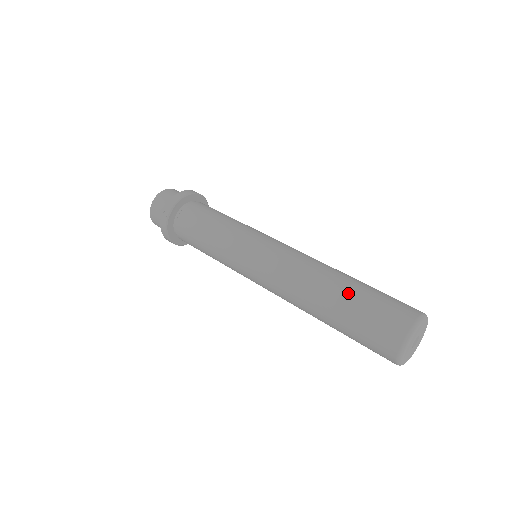
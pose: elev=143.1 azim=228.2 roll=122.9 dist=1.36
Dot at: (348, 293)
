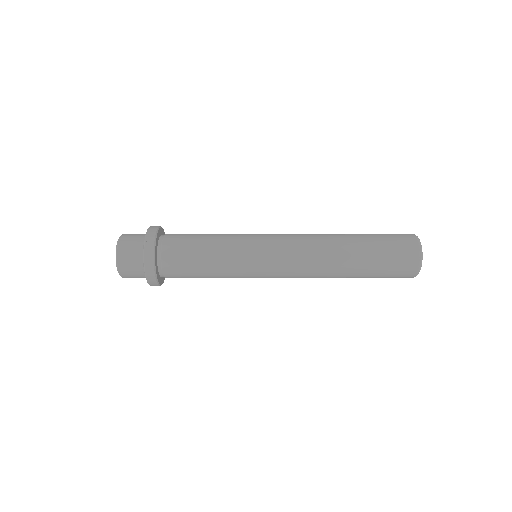
Dot at: (362, 236)
